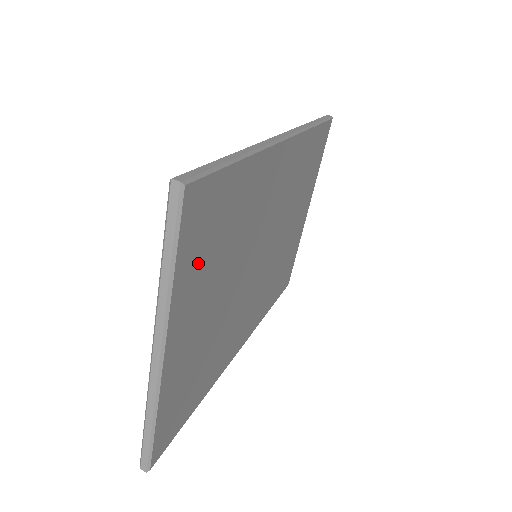
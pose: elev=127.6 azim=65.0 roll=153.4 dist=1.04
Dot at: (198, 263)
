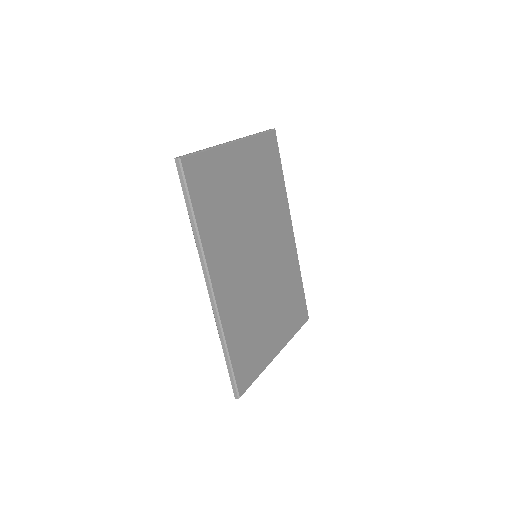
Dot at: (259, 157)
